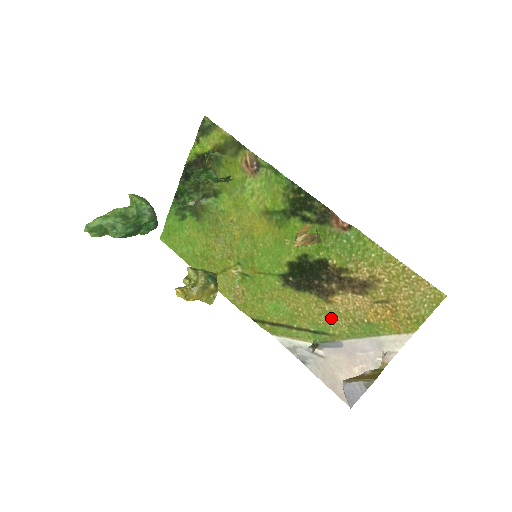
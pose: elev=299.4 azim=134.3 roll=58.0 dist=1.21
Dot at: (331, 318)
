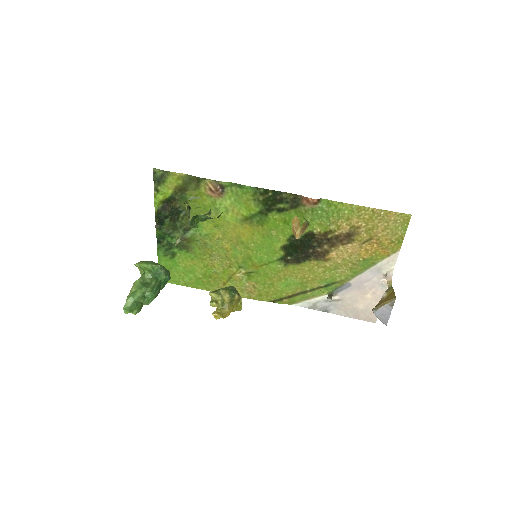
Dot at: (334, 270)
